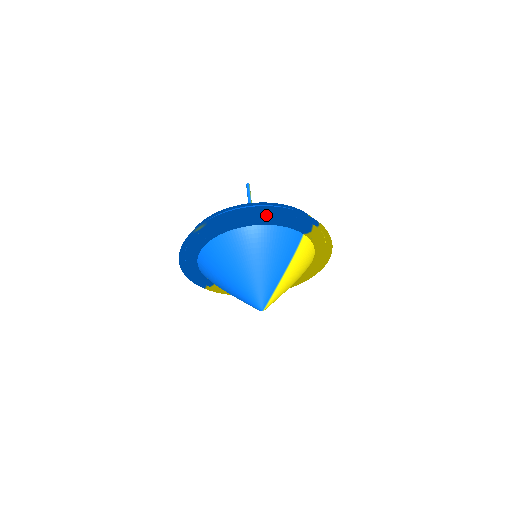
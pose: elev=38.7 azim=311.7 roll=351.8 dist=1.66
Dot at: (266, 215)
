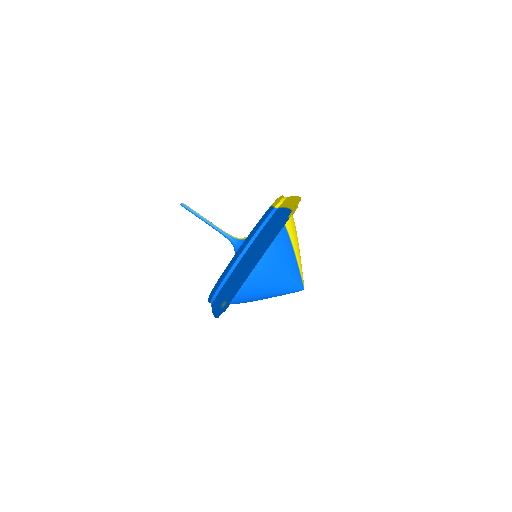
Dot at: occluded
